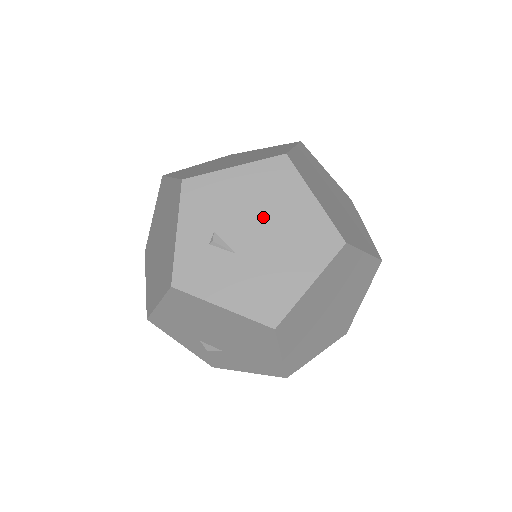
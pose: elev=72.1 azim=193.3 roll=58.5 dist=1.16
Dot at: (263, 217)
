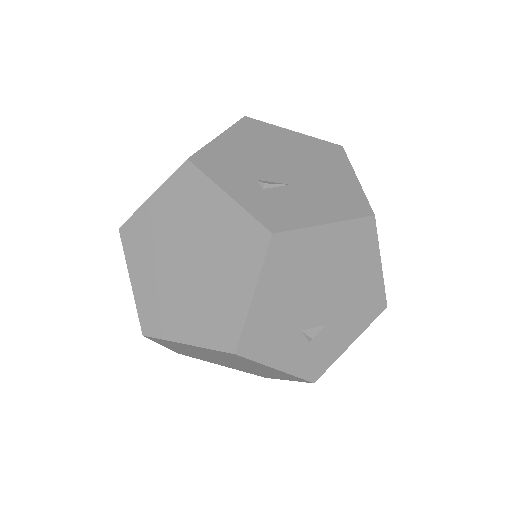
Dot at: (277, 155)
